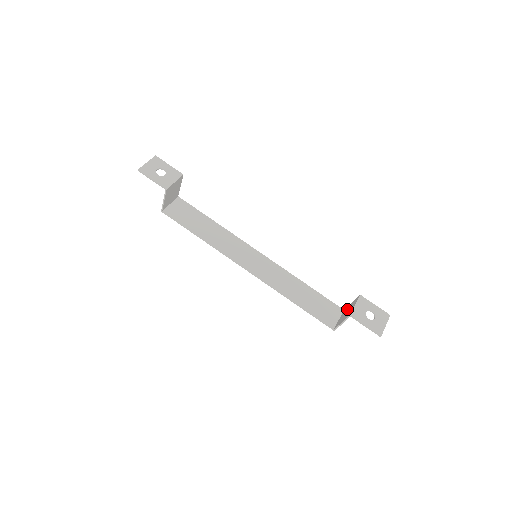
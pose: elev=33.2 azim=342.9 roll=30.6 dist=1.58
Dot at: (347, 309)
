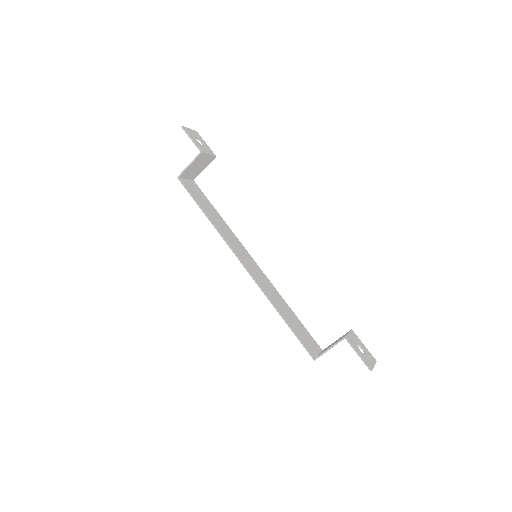
Dot at: (332, 343)
